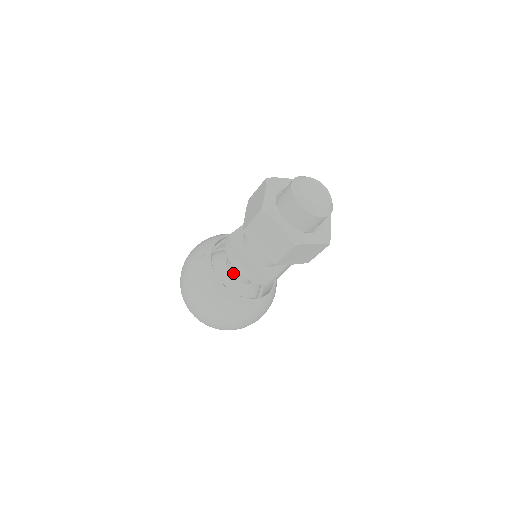
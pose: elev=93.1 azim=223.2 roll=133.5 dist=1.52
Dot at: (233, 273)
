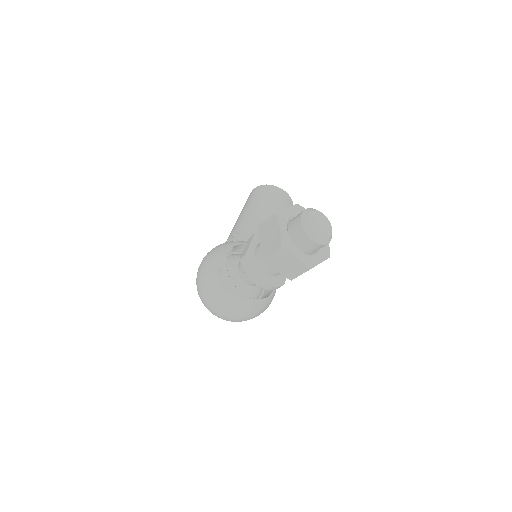
Dot at: (247, 281)
